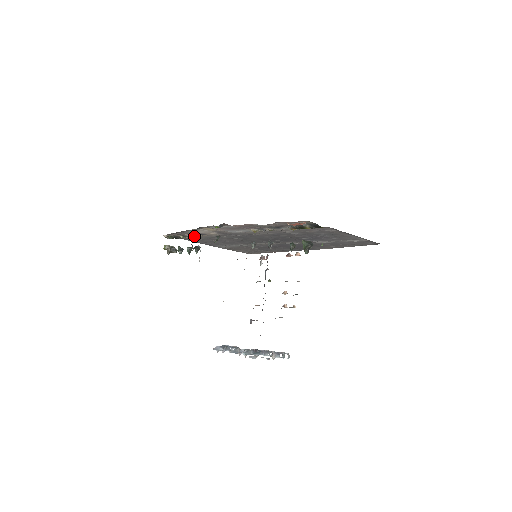
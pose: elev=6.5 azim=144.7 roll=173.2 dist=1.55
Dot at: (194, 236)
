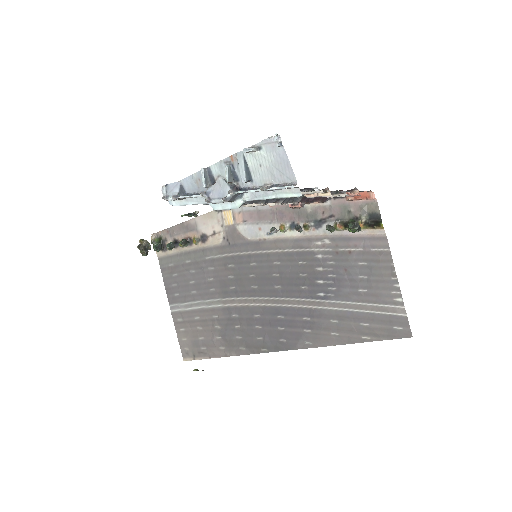
Dot at: (185, 248)
